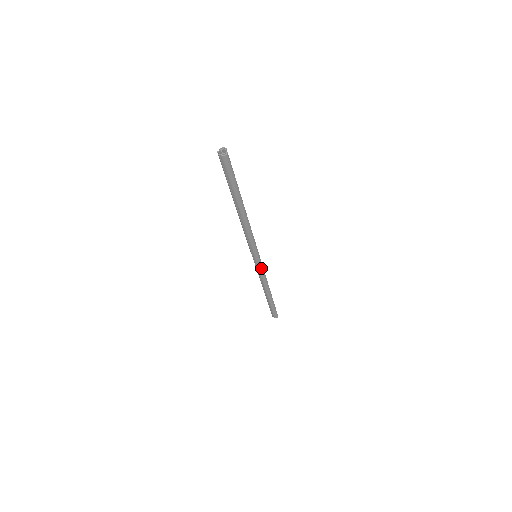
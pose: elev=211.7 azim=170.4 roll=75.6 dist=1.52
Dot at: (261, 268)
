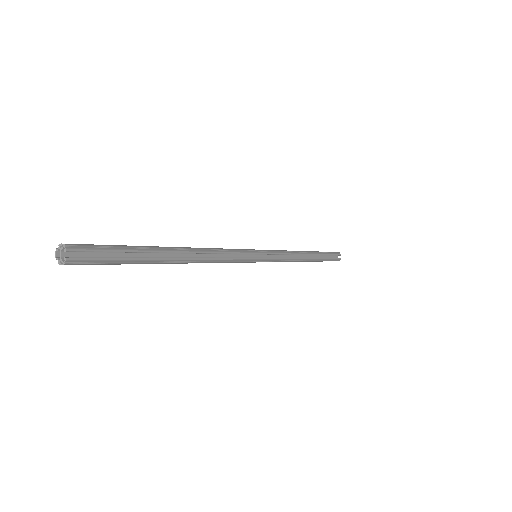
Dot at: (271, 261)
